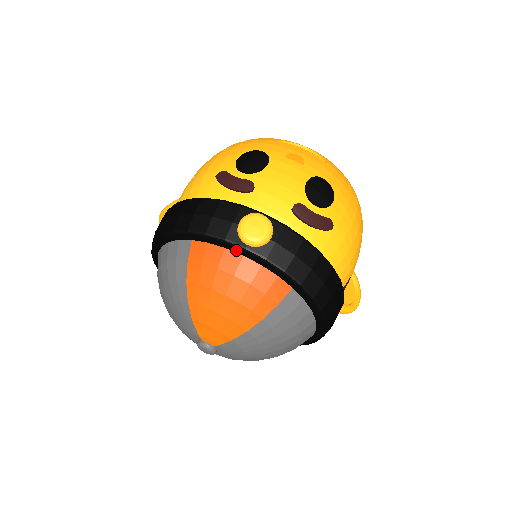
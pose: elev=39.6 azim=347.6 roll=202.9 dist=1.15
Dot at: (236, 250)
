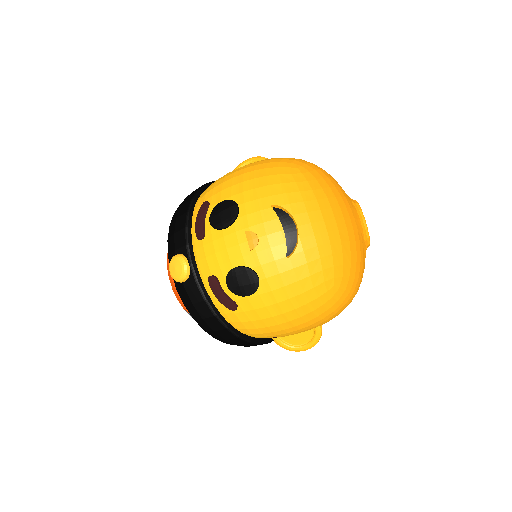
Dot at: occluded
